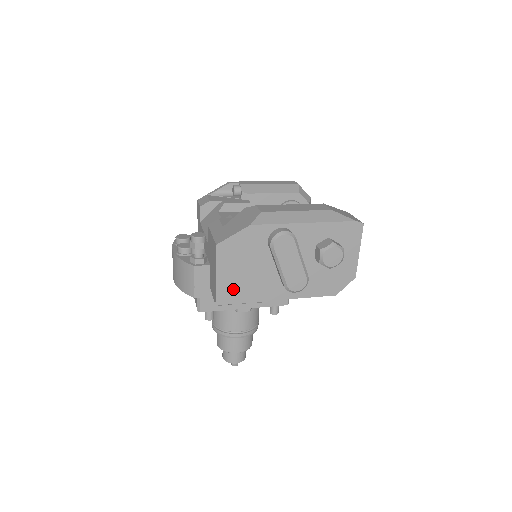
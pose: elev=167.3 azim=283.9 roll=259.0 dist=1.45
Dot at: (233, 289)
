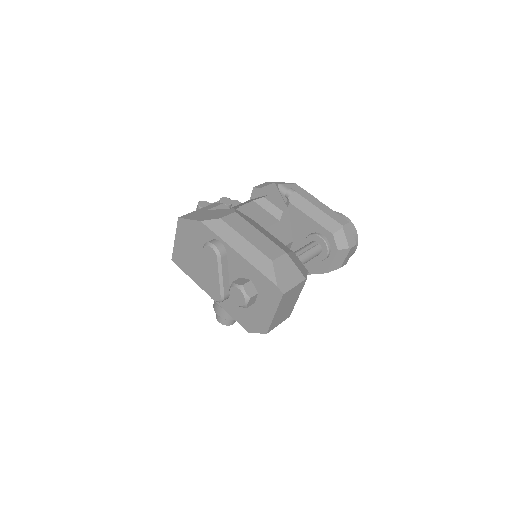
Dot at: (183, 259)
